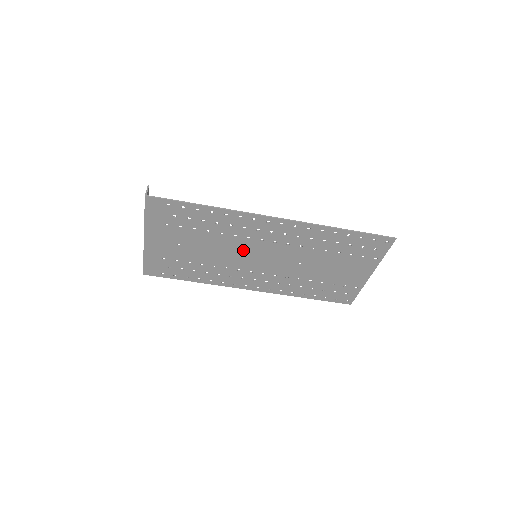
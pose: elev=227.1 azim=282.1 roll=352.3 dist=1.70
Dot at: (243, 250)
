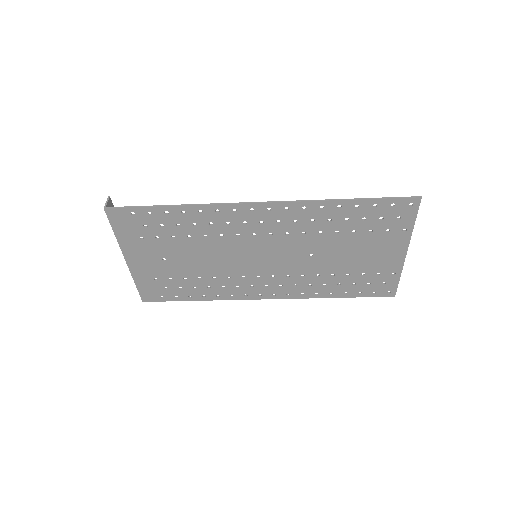
Dot at: (238, 251)
